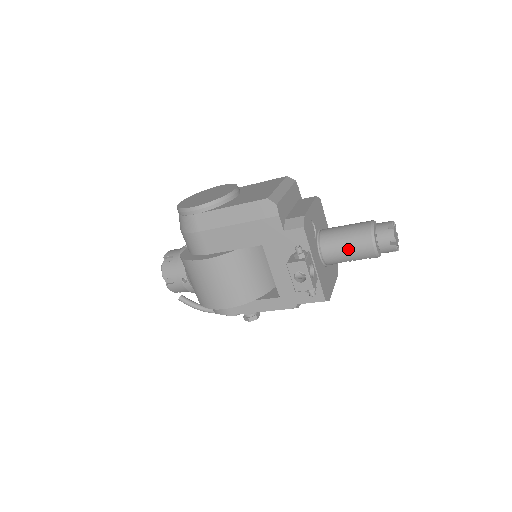
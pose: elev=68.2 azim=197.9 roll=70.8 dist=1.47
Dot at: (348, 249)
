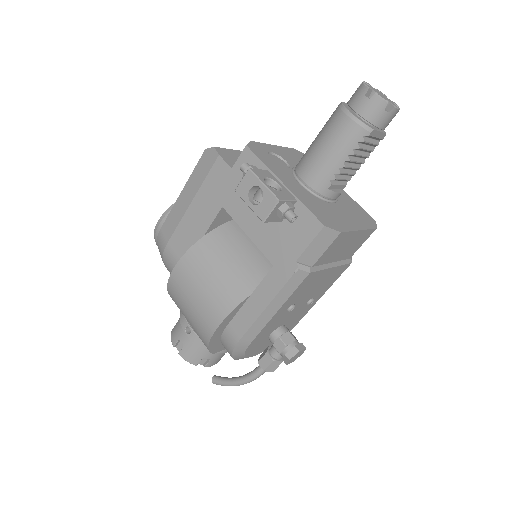
Dot at: (324, 147)
